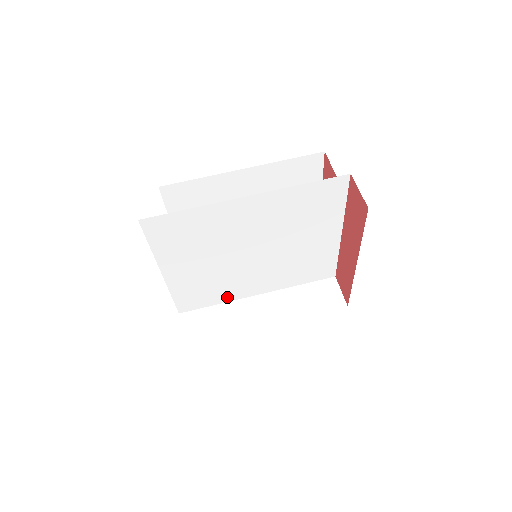
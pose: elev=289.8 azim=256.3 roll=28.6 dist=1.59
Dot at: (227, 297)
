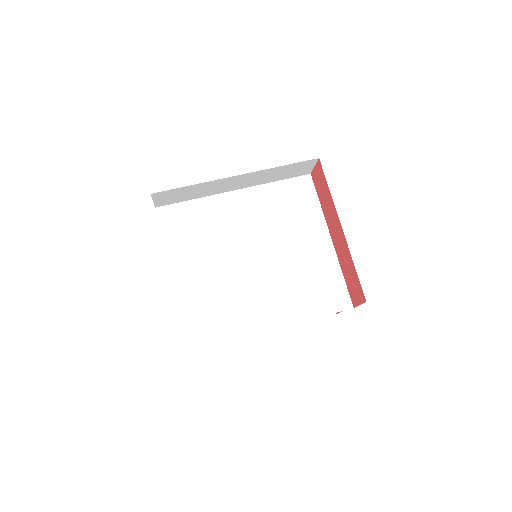
Dot at: (240, 329)
